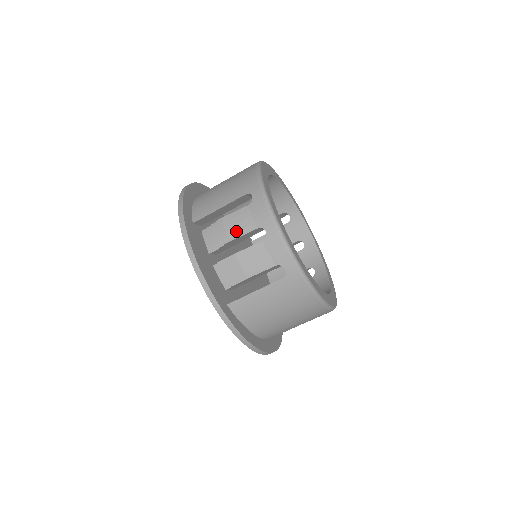
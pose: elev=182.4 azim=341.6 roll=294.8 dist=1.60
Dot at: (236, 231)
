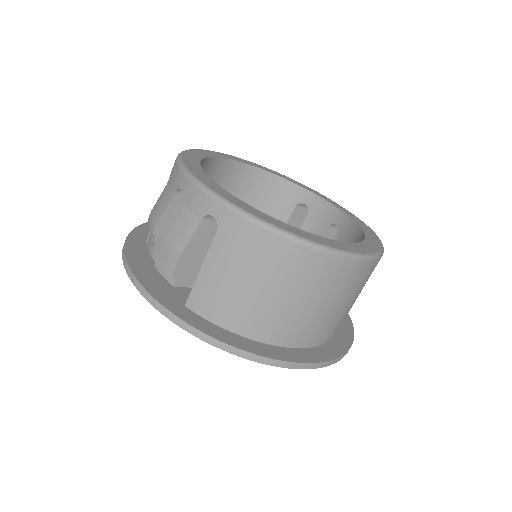
Dot at: (159, 212)
